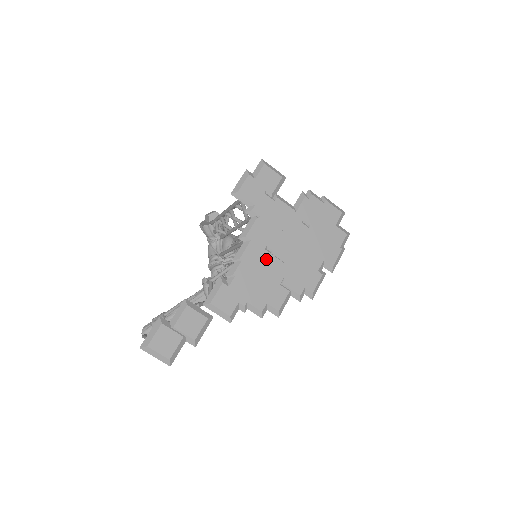
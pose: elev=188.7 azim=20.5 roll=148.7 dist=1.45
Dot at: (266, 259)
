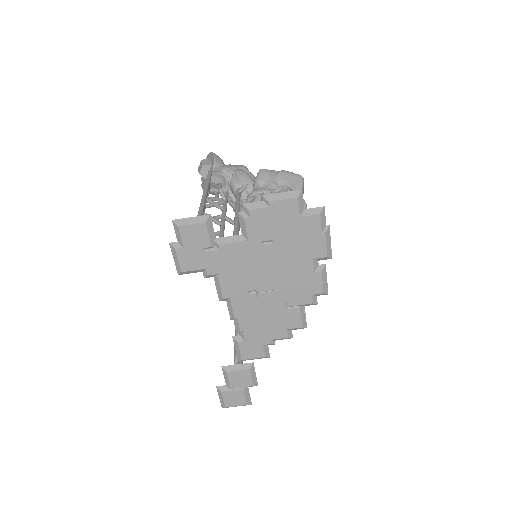
Dot at: (256, 301)
